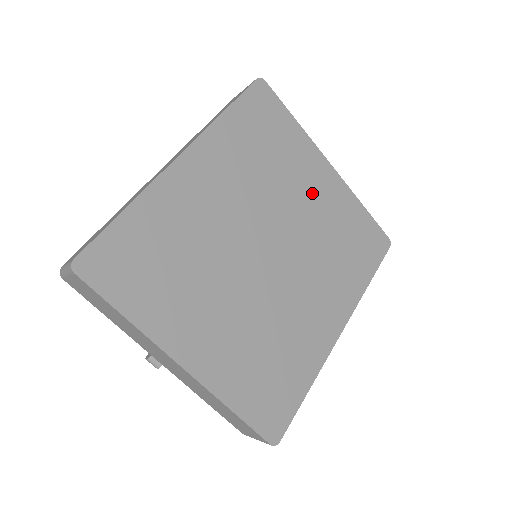
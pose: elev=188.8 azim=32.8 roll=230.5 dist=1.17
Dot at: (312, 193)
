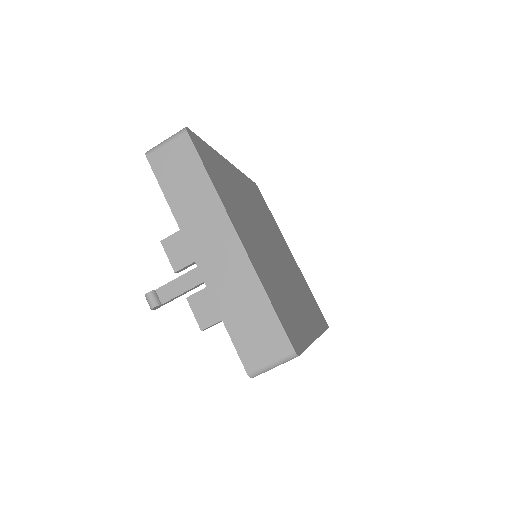
Dot at: (286, 252)
